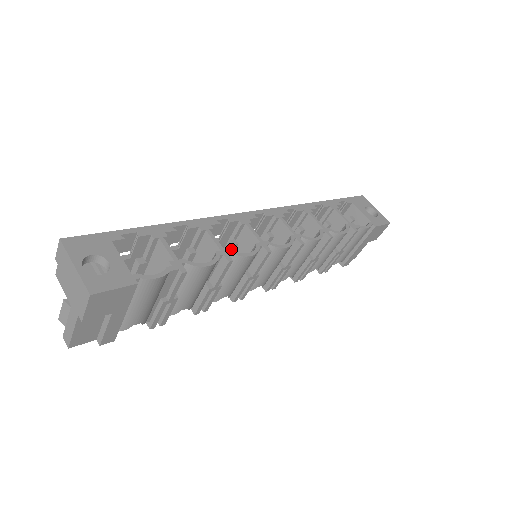
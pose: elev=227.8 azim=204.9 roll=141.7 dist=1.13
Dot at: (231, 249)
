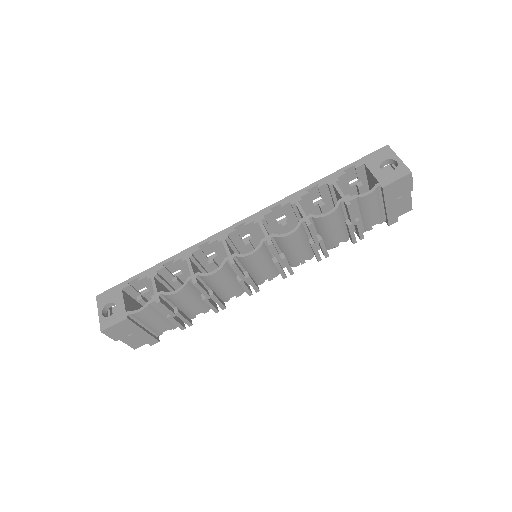
Dot at: (211, 266)
